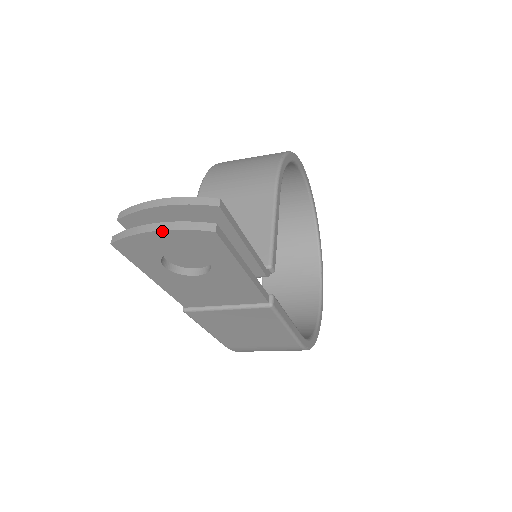
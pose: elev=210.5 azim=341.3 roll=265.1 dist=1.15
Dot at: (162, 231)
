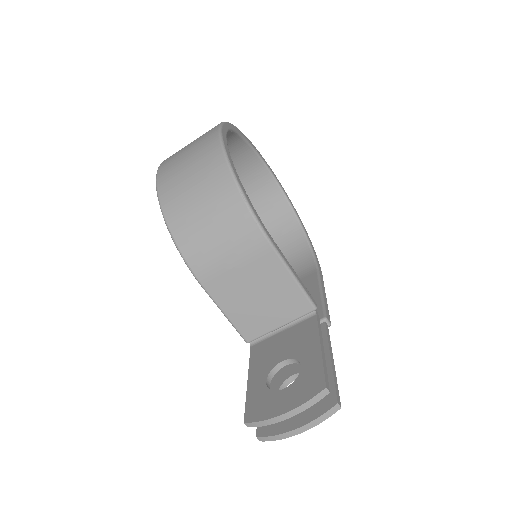
Dot at: (305, 430)
